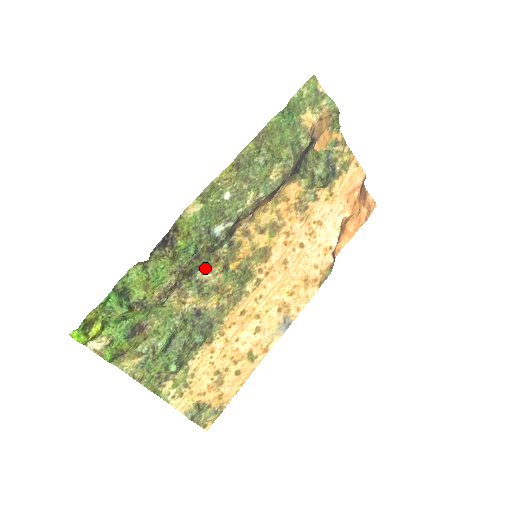
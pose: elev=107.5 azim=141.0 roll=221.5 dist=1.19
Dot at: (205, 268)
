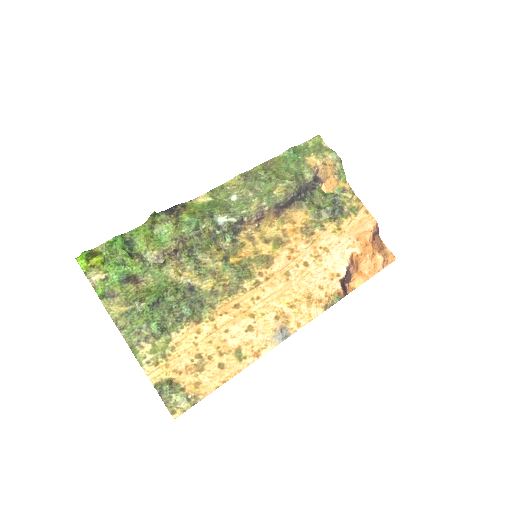
Dot at: (207, 254)
